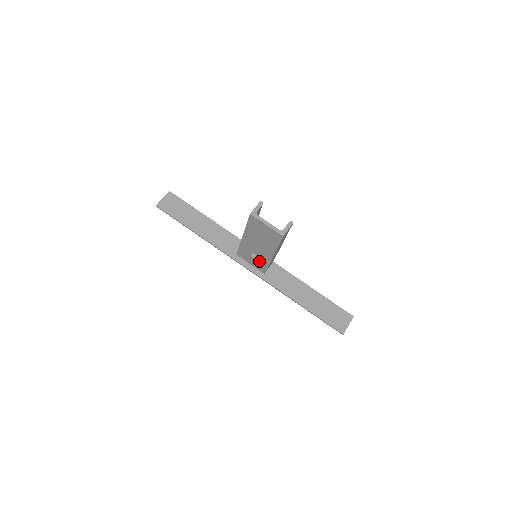
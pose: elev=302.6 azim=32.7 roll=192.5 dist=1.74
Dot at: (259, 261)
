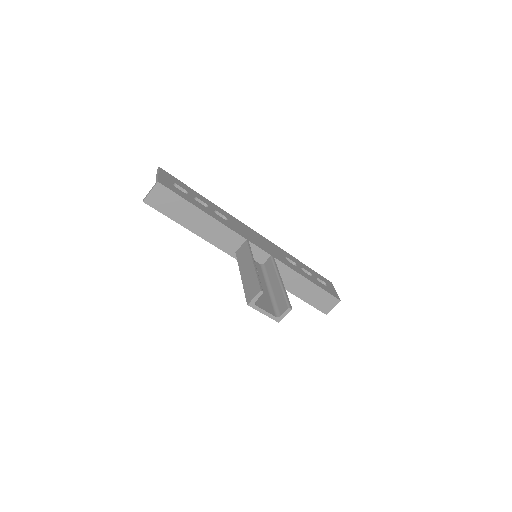
Dot at: occluded
